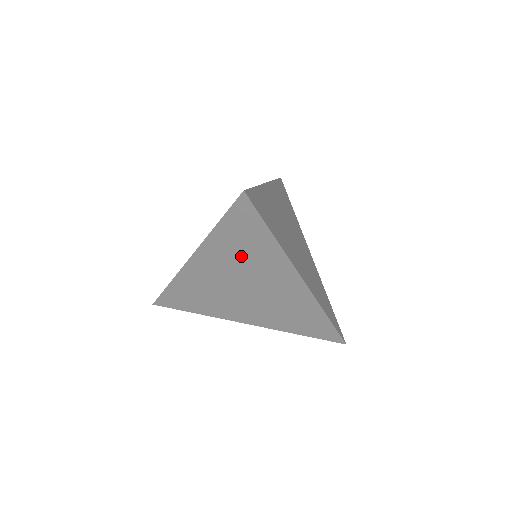
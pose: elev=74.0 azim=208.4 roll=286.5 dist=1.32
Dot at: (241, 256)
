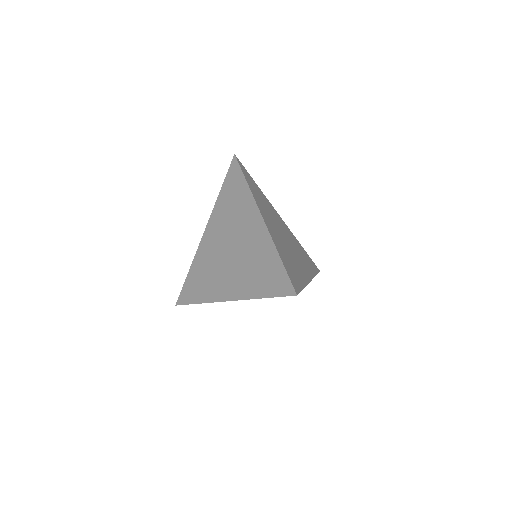
Dot at: occluded
